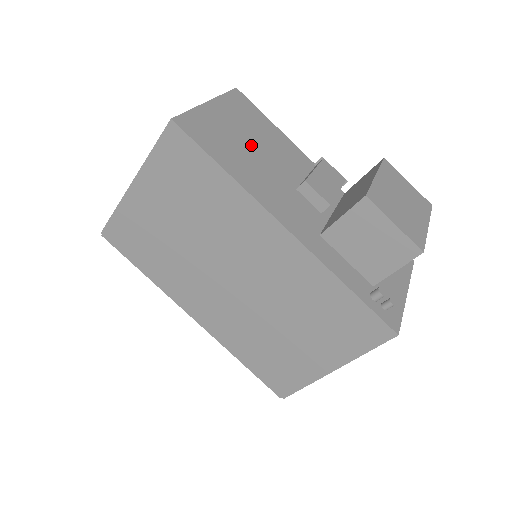
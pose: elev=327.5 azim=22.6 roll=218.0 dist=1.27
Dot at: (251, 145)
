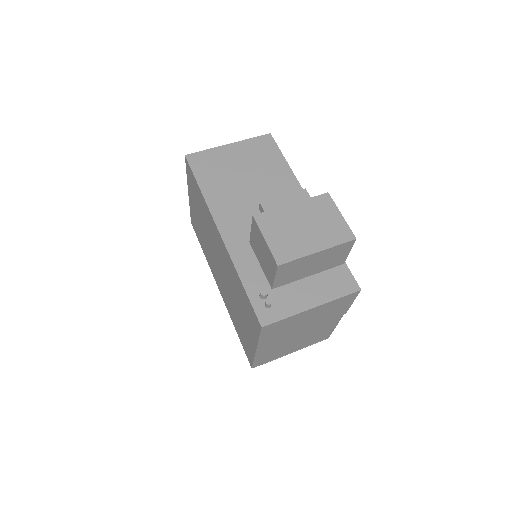
Dot at: (242, 174)
